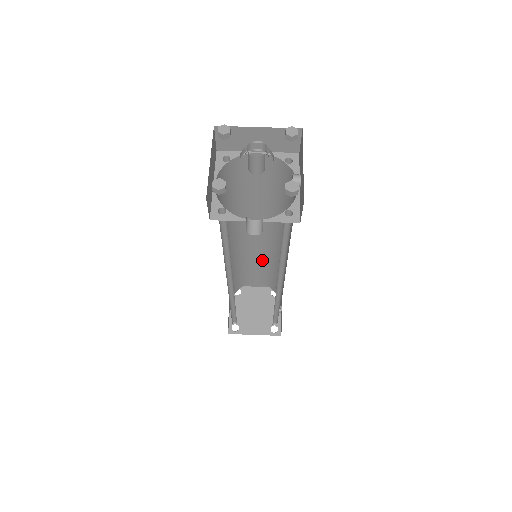
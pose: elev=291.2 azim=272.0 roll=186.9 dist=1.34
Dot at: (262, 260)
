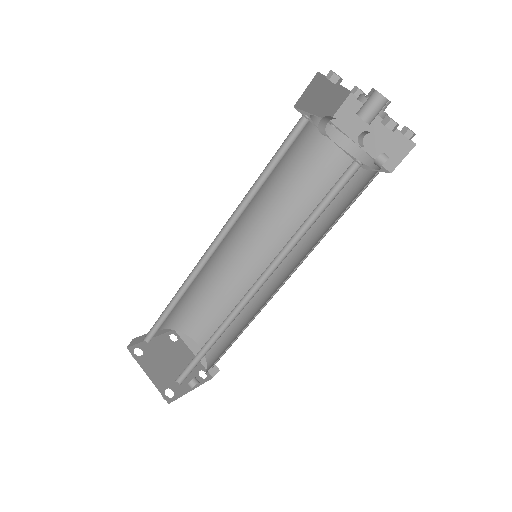
Dot at: occluded
